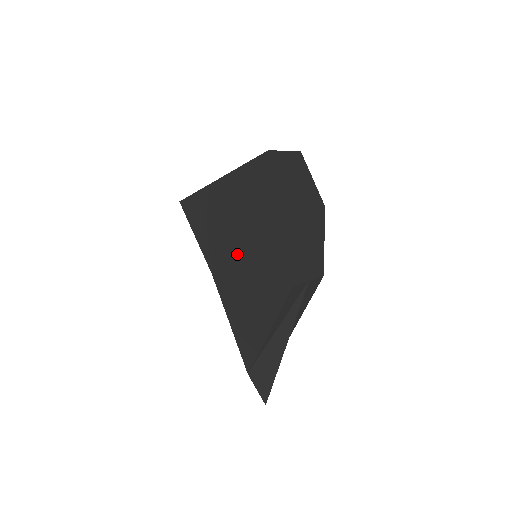
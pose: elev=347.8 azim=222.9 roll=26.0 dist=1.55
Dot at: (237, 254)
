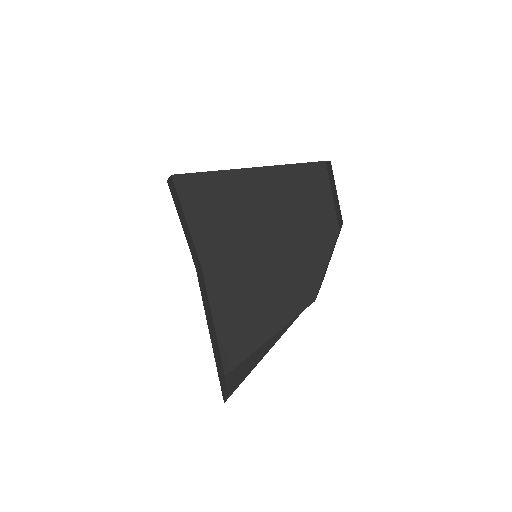
Dot at: (248, 255)
